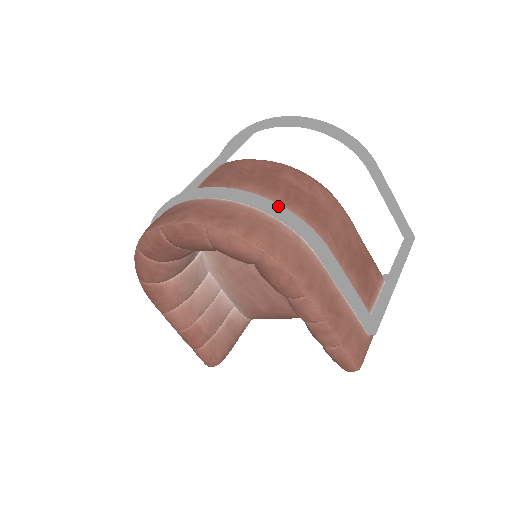
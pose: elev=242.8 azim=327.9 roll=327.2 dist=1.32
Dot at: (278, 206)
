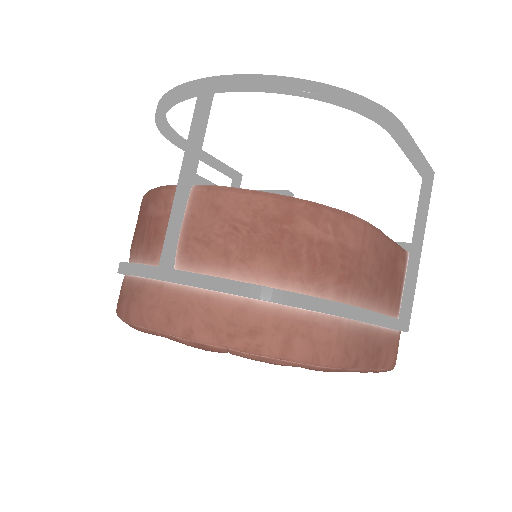
Dot at: (311, 300)
